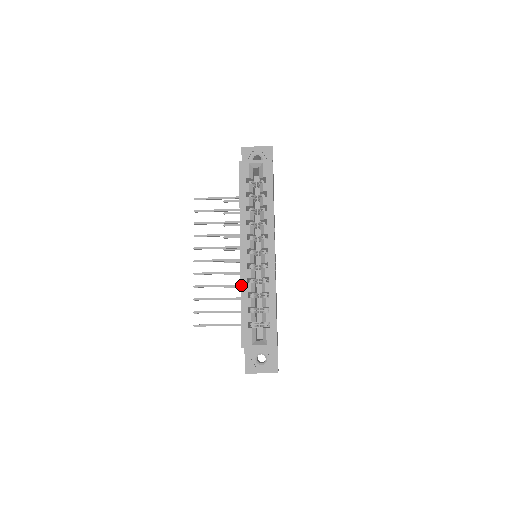
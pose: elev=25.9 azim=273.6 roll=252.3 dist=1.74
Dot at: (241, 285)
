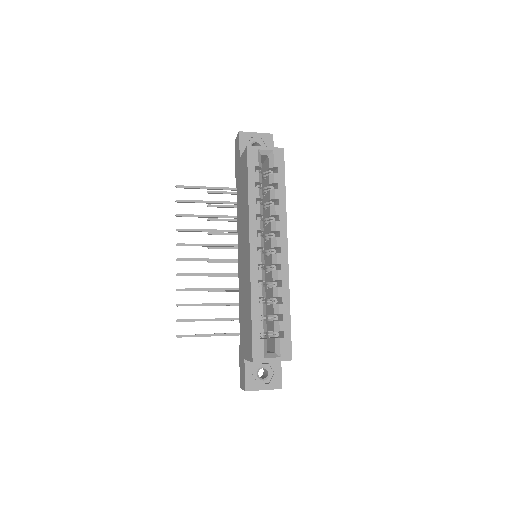
Dot at: (251, 289)
